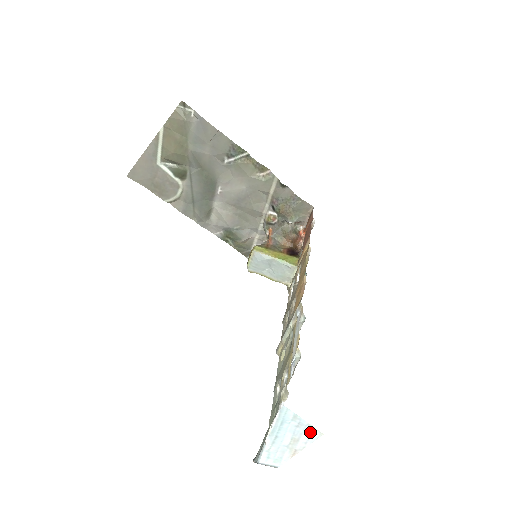
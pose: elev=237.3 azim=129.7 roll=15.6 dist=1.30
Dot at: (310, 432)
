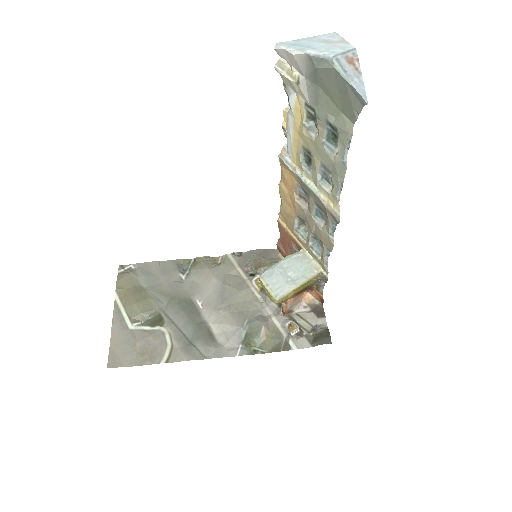
Dot at: (324, 36)
